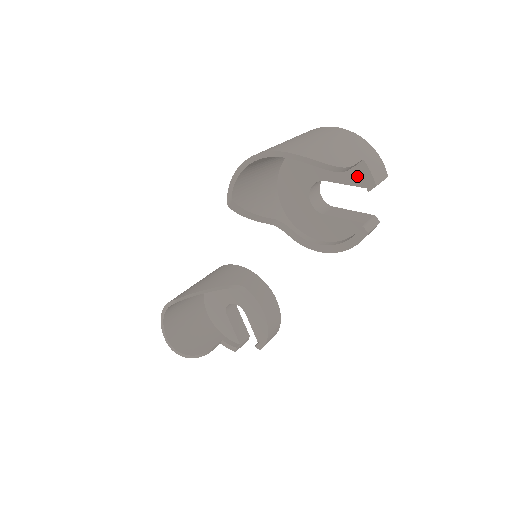
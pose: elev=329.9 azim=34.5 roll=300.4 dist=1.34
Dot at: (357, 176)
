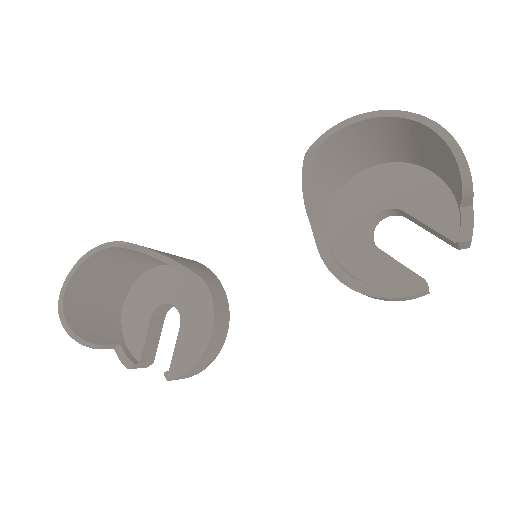
Dot at: (448, 223)
